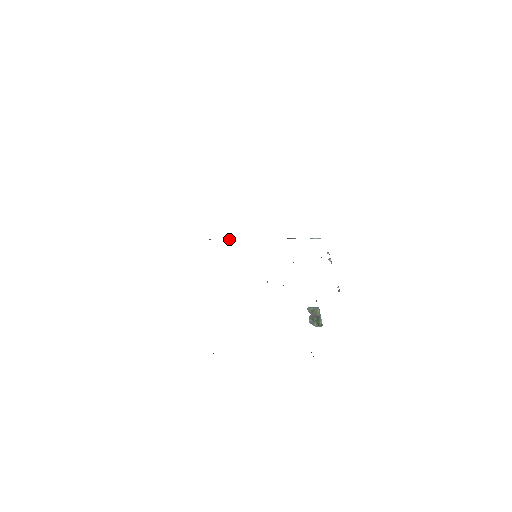
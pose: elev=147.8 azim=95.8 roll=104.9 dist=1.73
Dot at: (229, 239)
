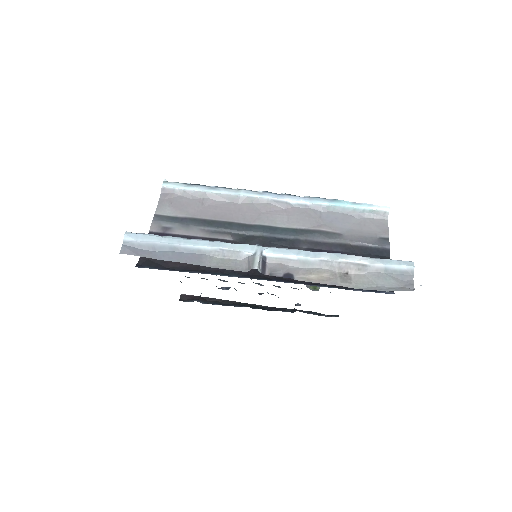
Dot at: (225, 196)
